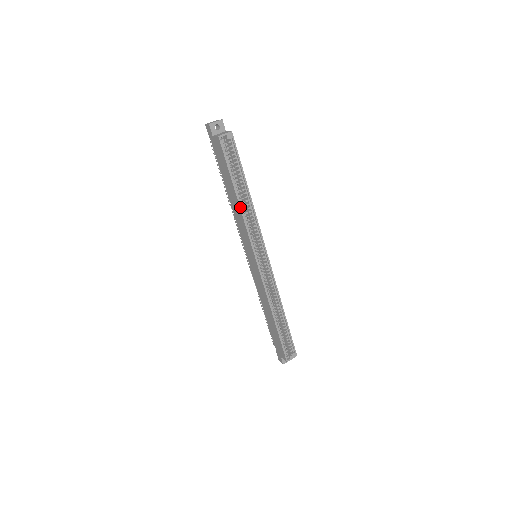
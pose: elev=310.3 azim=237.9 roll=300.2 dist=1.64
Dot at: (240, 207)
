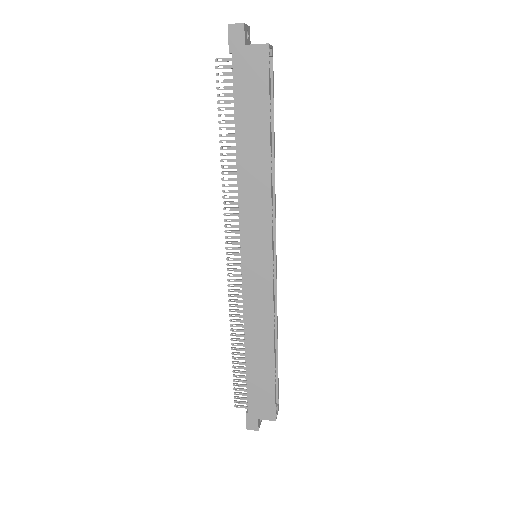
Dot at: (270, 168)
